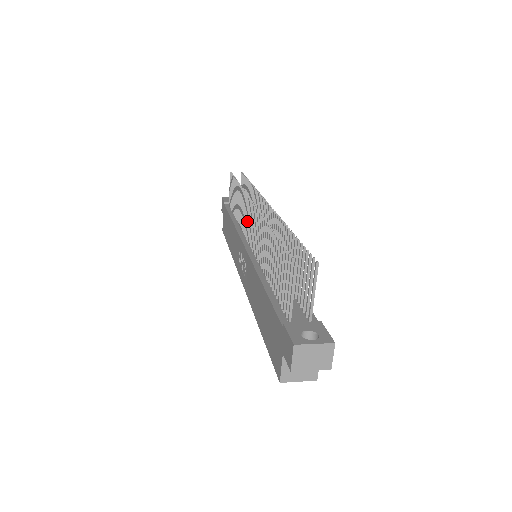
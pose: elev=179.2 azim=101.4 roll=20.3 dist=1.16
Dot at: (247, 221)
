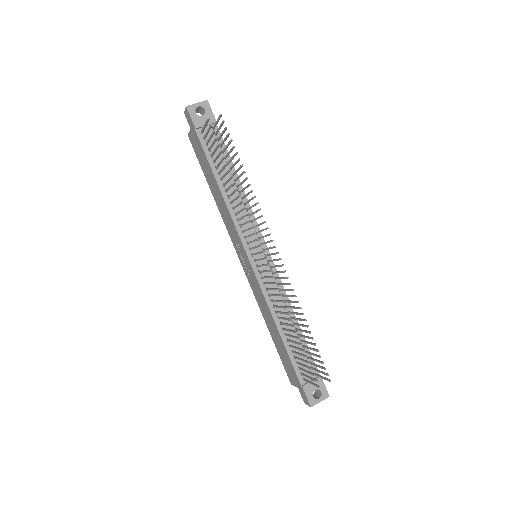
Dot at: occluded
